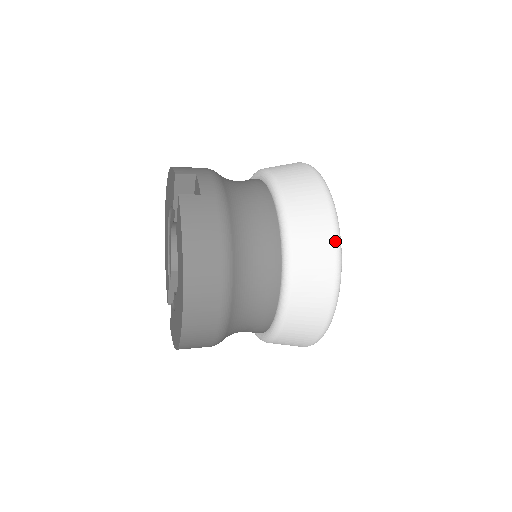
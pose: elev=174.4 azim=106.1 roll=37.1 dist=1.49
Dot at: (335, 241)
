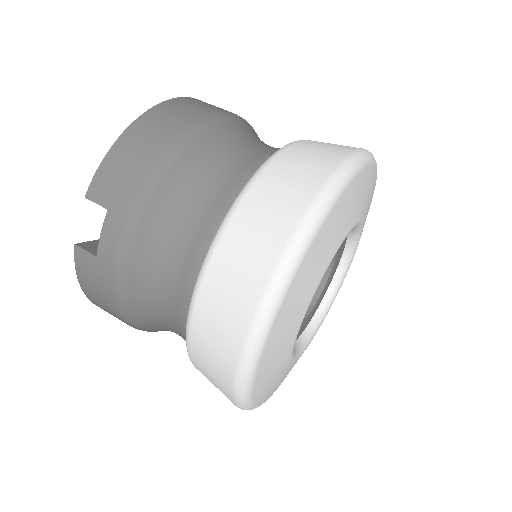
Dot at: (234, 401)
